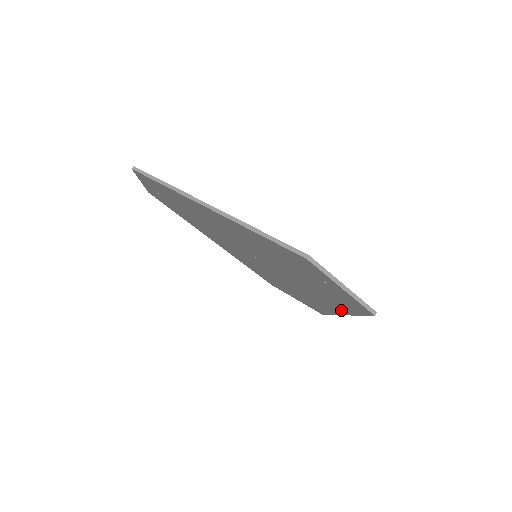
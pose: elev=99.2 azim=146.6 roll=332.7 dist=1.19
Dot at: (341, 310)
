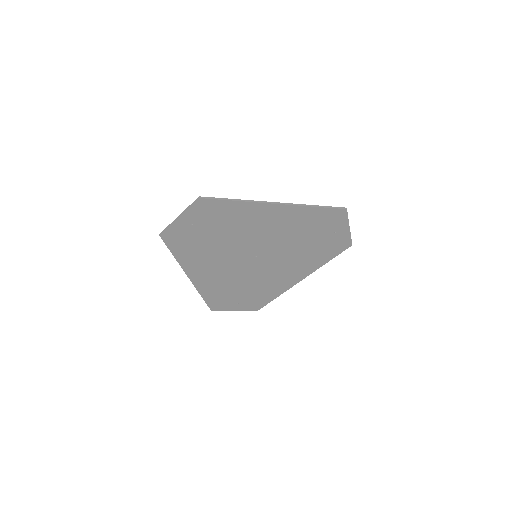
Dot at: (309, 271)
